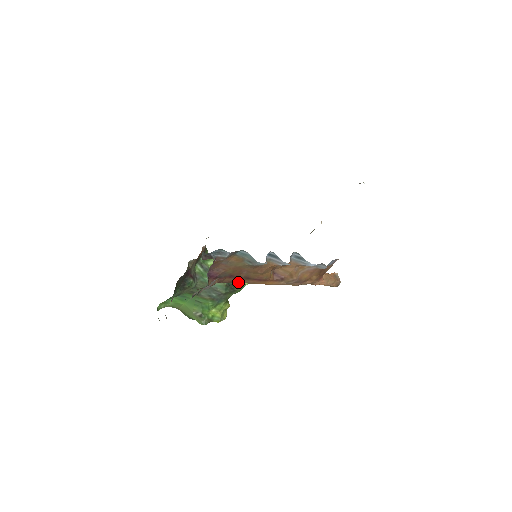
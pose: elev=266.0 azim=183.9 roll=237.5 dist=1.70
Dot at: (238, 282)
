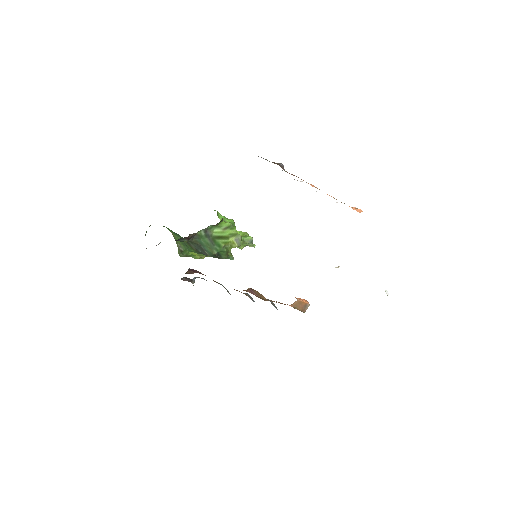
Dot at: occluded
